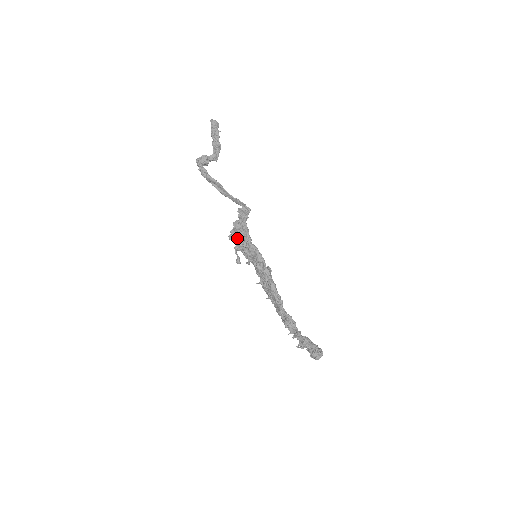
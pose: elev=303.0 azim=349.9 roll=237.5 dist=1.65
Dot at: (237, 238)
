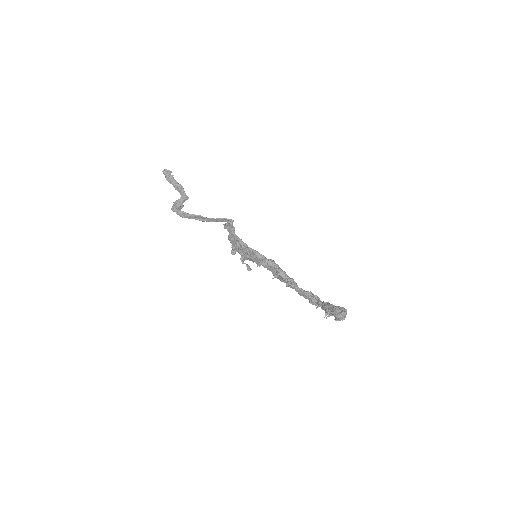
Dot at: (238, 250)
